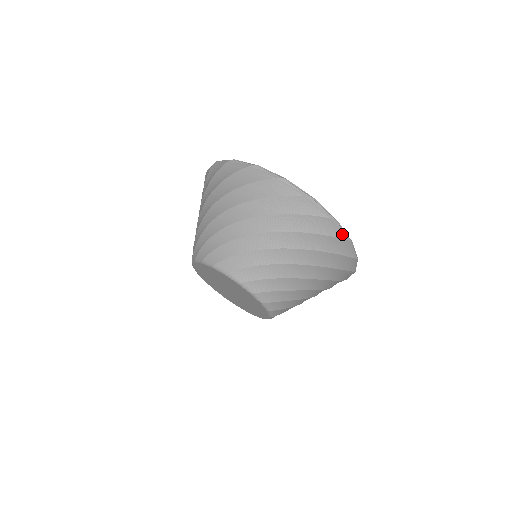
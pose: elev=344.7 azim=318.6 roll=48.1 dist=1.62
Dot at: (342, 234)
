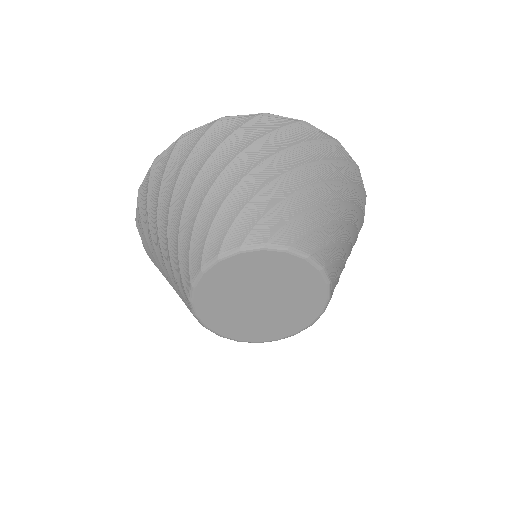
Dot at: (364, 214)
